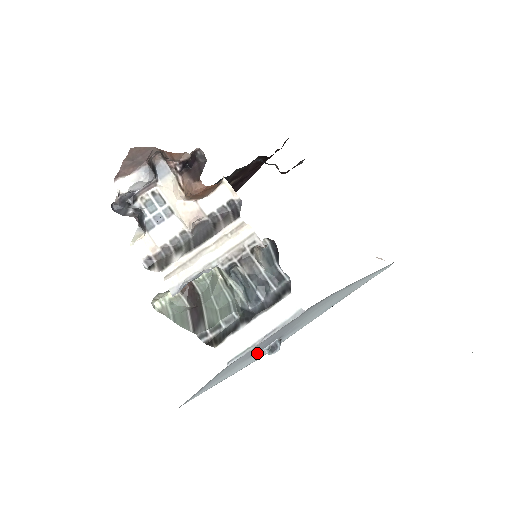
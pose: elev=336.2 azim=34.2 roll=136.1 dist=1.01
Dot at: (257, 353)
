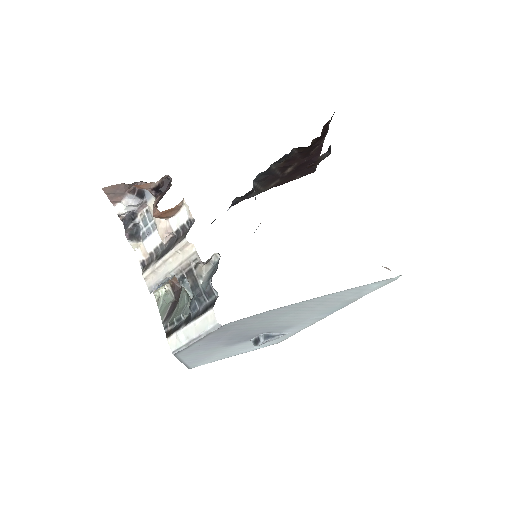
Dot at: (248, 342)
